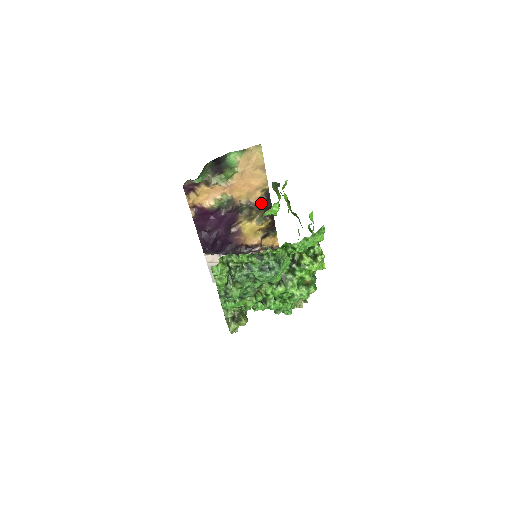
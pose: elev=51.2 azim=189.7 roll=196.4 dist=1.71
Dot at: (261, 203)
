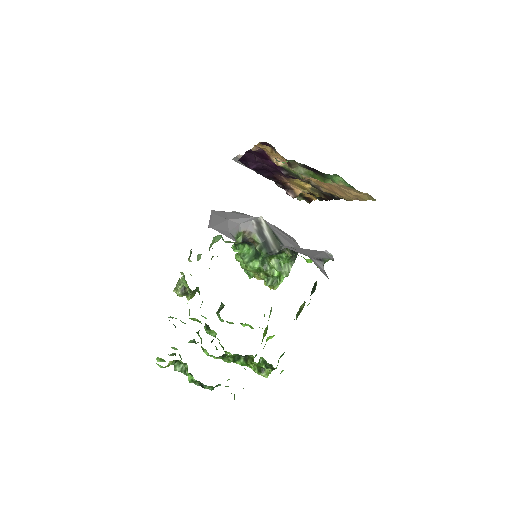
Dot at: (329, 193)
